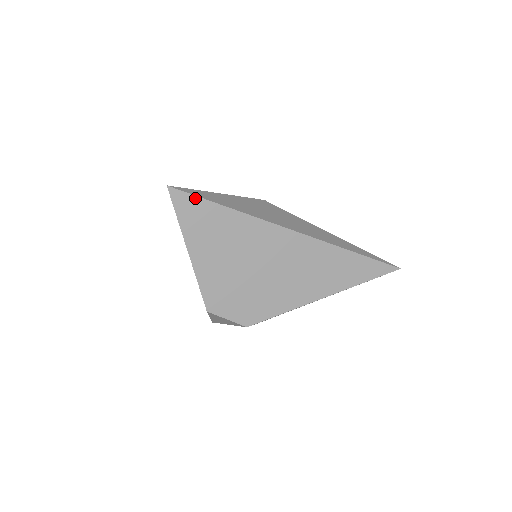
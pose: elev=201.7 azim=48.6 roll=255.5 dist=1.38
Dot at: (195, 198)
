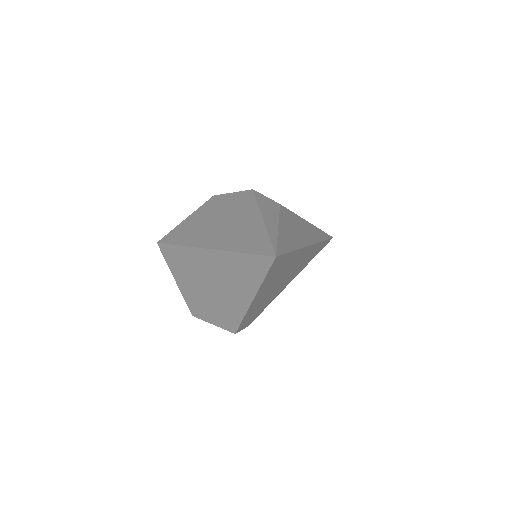
Dot at: (284, 256)
